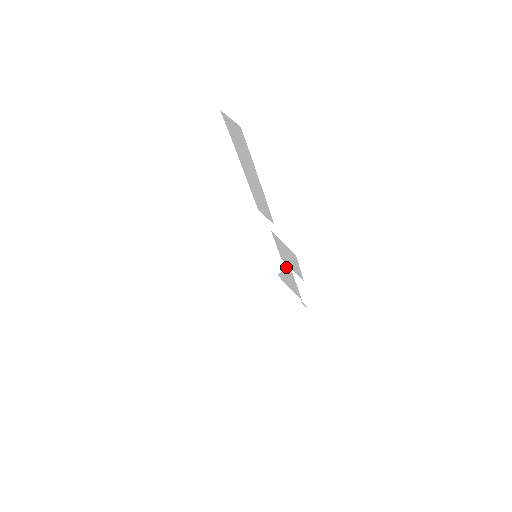
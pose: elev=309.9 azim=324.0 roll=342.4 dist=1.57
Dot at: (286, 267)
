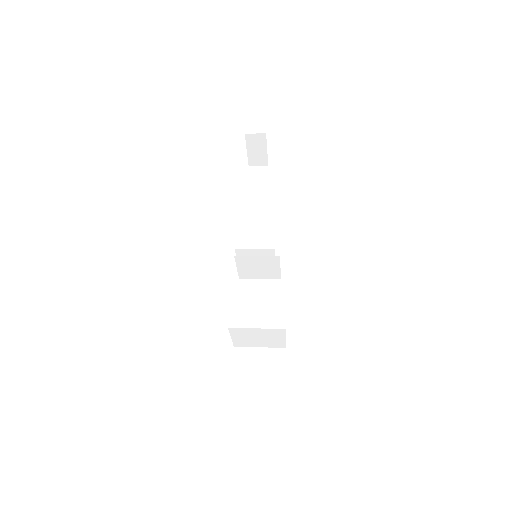
Dot at: (276, 278)
